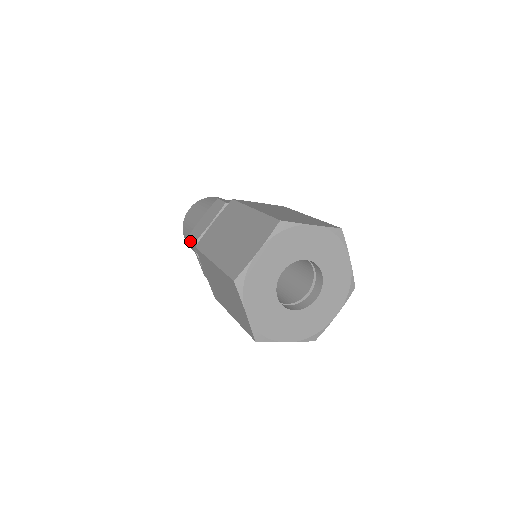
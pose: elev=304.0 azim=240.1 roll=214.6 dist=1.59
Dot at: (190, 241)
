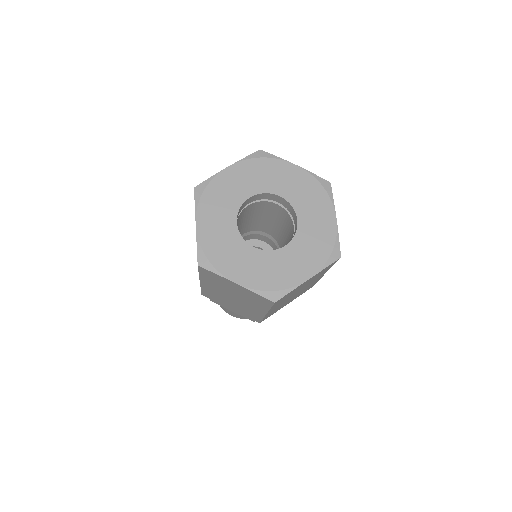
Dot at: occluded
